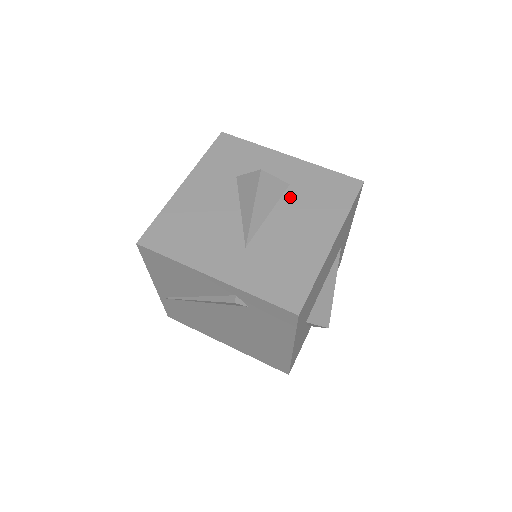
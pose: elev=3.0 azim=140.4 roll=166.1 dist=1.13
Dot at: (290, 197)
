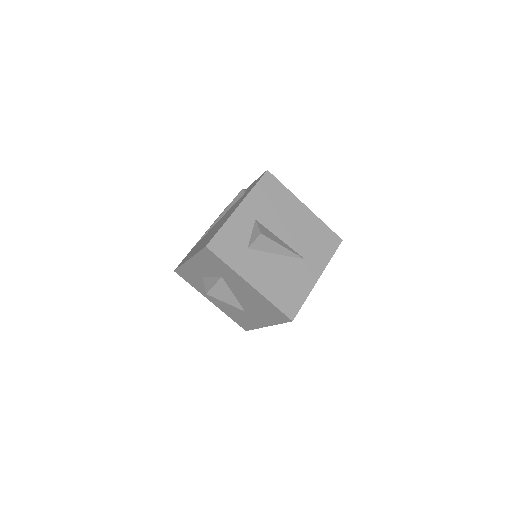
Dot at: occluded
